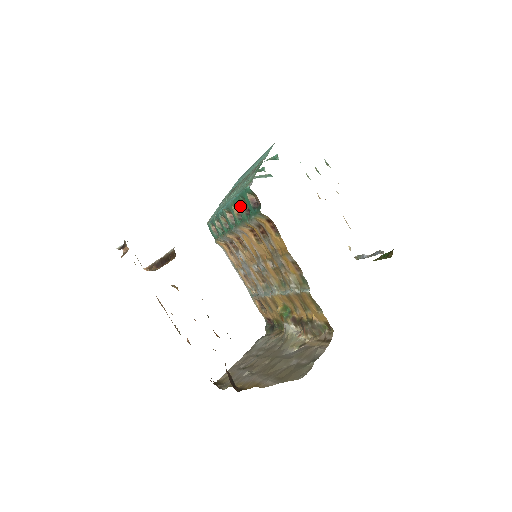
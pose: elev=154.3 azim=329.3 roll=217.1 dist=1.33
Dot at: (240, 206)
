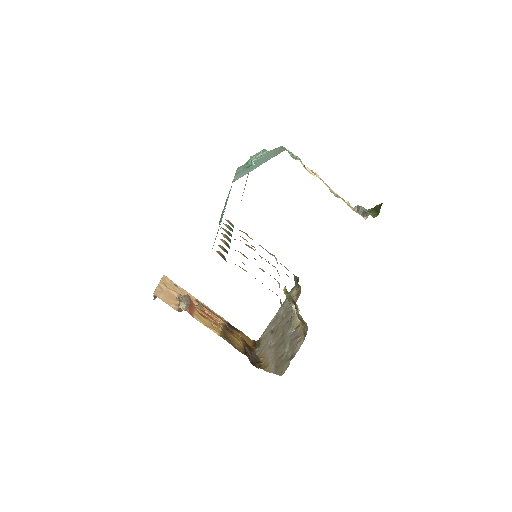
Dot at: (220, 247)
